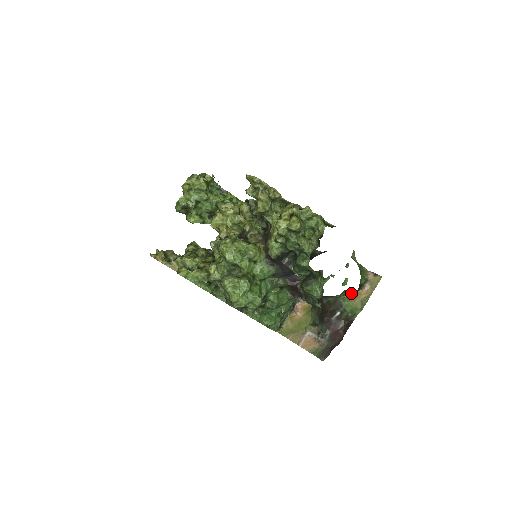
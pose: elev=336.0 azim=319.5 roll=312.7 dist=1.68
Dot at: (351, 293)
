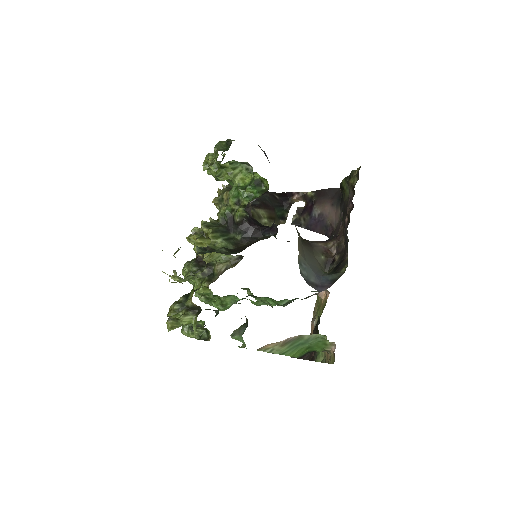
Dot at: occluded
